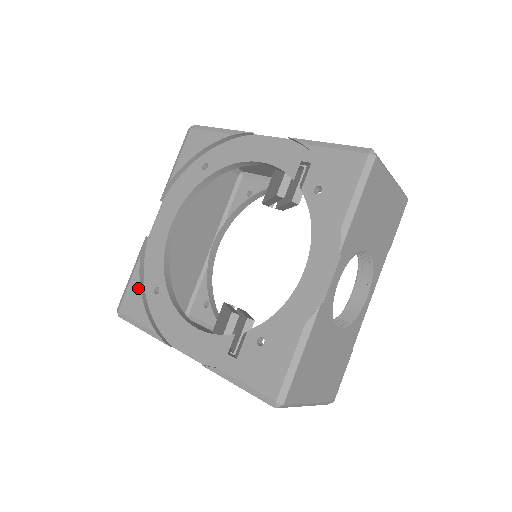
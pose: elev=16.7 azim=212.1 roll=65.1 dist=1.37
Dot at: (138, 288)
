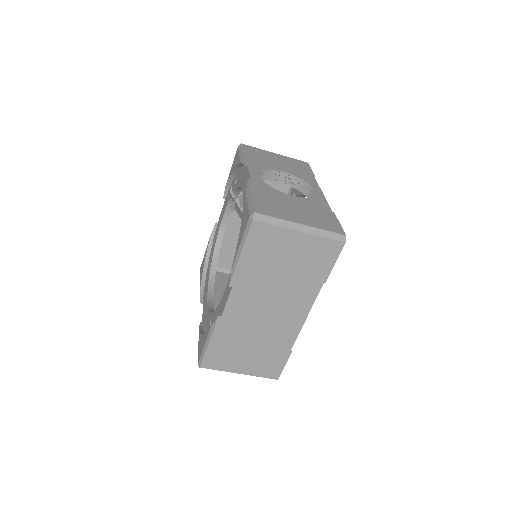
Dot at: (201, 337)
